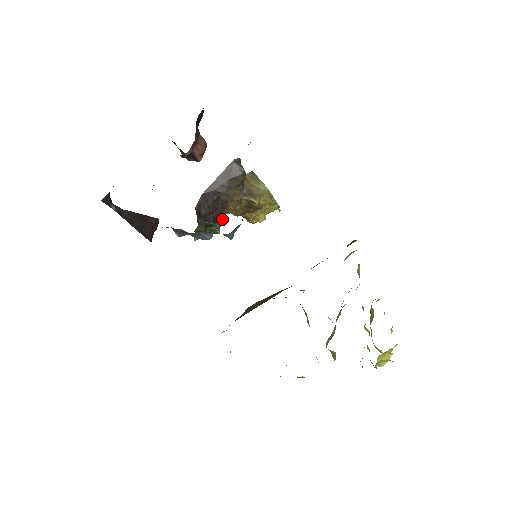
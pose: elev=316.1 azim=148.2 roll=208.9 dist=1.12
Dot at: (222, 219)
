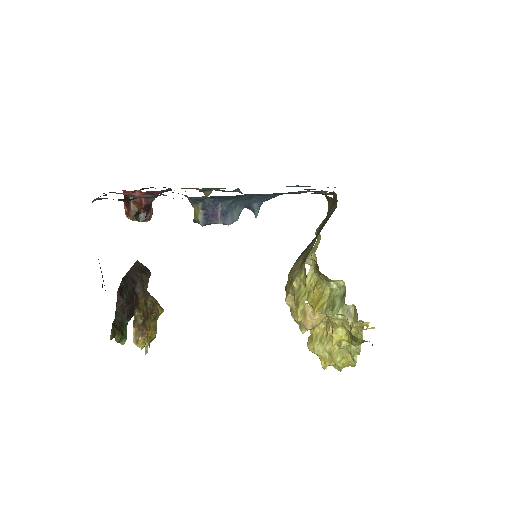
Dot at: (127, 324)
